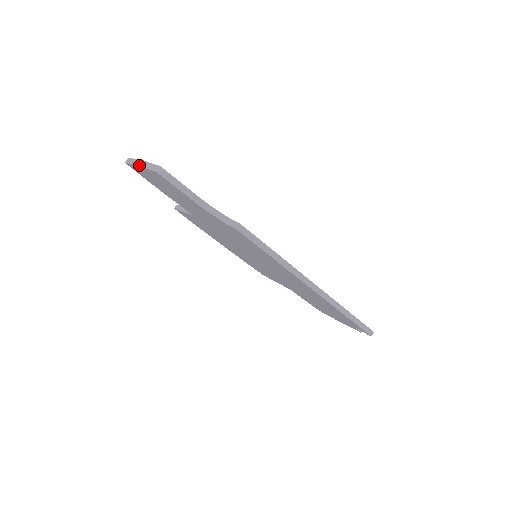
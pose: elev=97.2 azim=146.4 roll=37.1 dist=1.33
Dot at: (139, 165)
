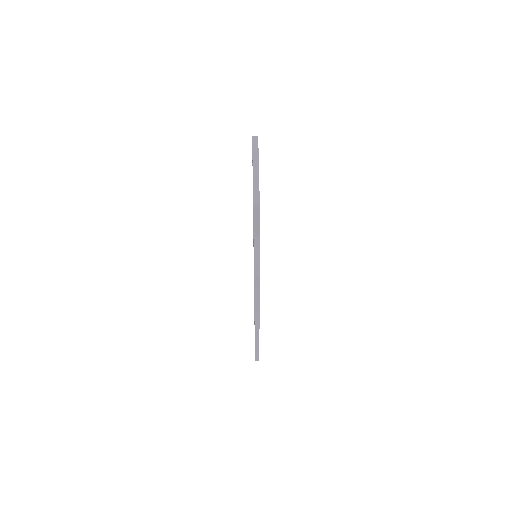
Dot at: (253, 171)
